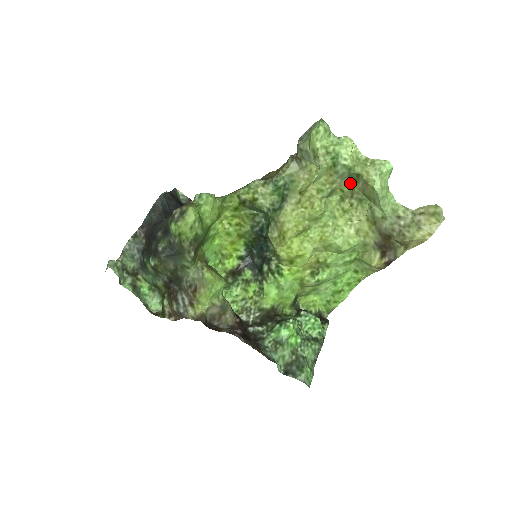
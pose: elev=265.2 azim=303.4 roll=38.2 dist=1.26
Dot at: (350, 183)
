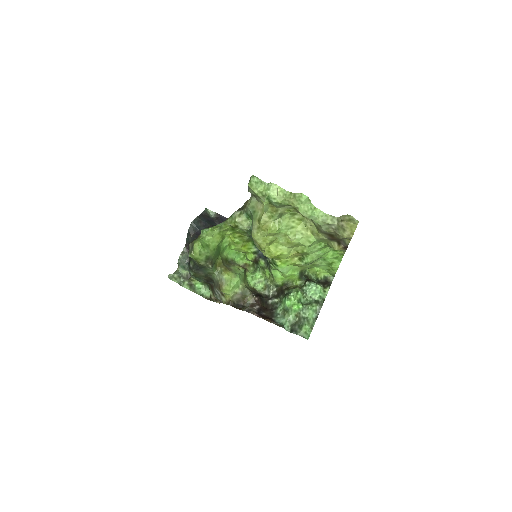
Dot at: (291, 206)
